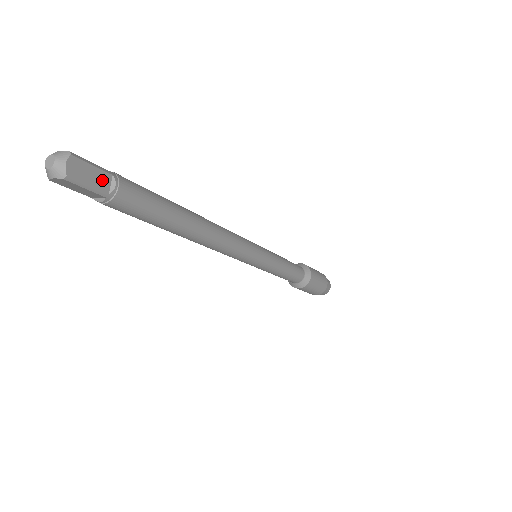
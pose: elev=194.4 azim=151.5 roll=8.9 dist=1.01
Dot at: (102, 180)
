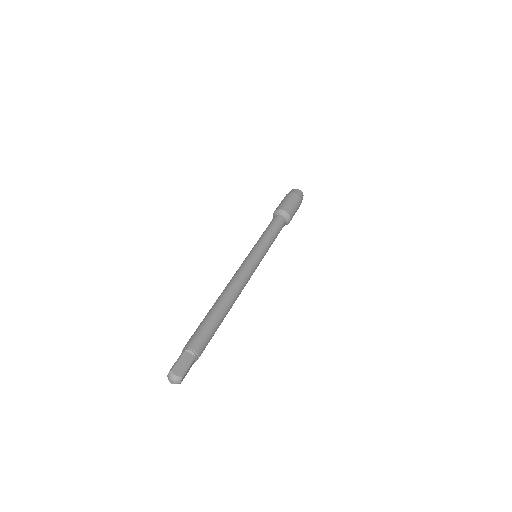
Dot at: occluded
